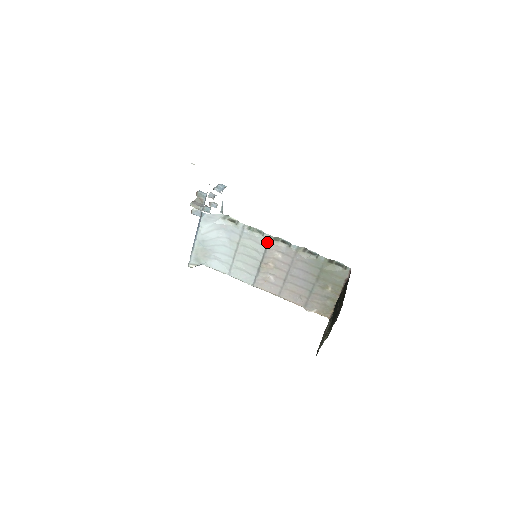
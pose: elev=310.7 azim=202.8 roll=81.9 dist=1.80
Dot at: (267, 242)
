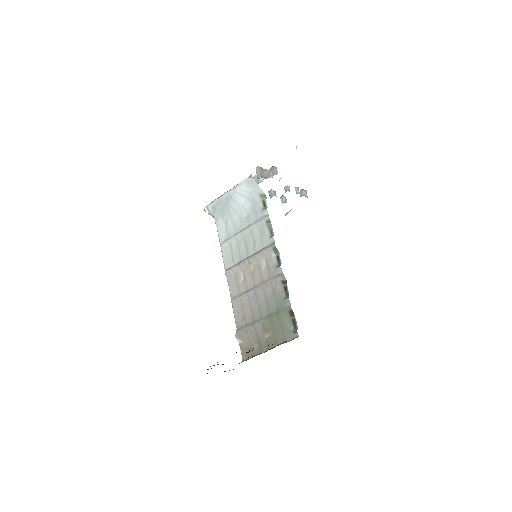
Dot at: (267, 245)
